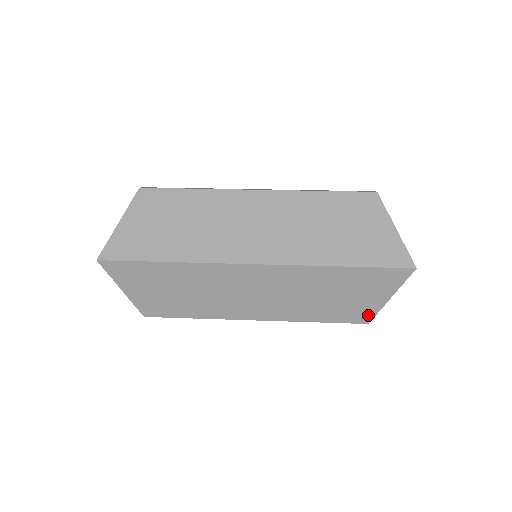
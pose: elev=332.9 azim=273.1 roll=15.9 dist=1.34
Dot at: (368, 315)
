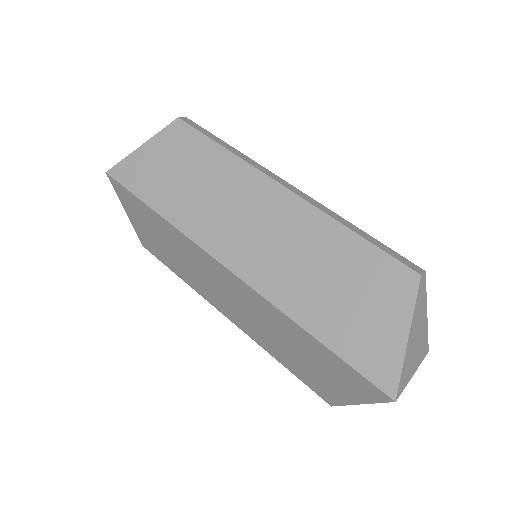
Dot at: (332, 399)
